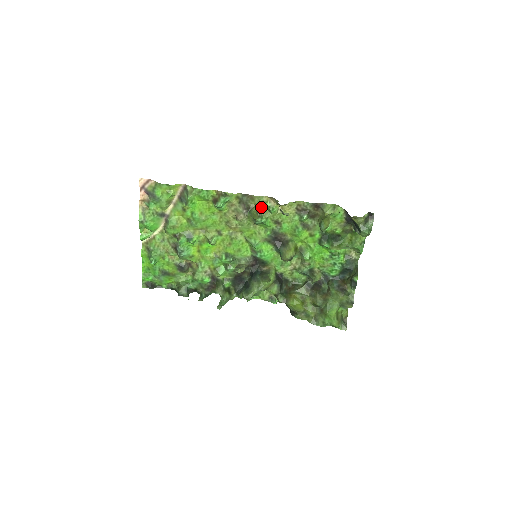
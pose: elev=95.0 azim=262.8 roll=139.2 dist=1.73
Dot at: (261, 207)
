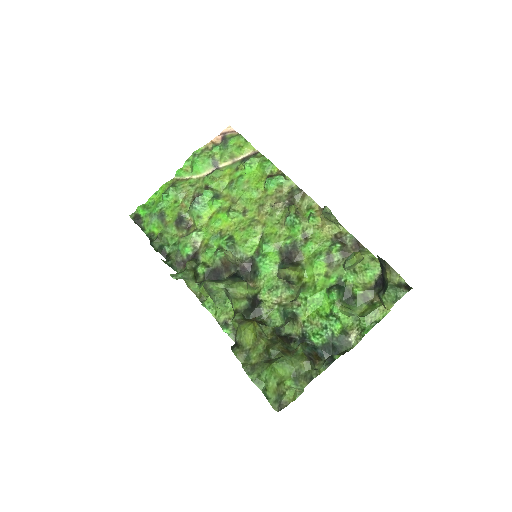
Dot at: (303, 213)
